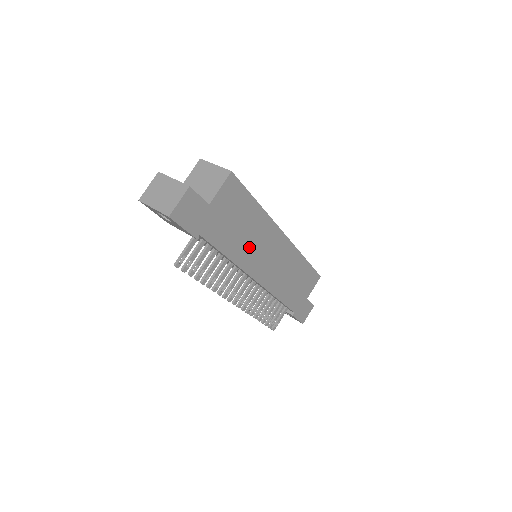
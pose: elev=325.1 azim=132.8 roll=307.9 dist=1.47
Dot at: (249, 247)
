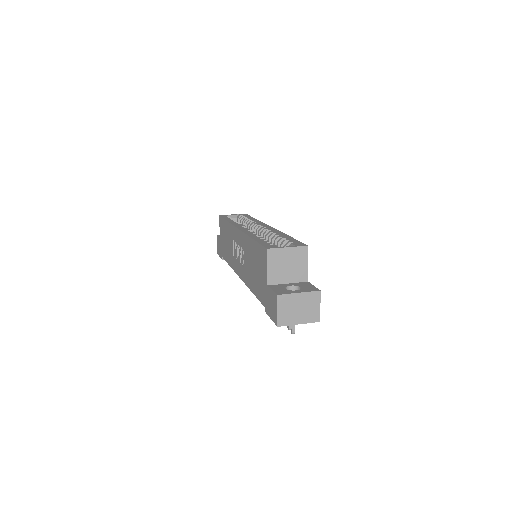
Dot at: occluded
